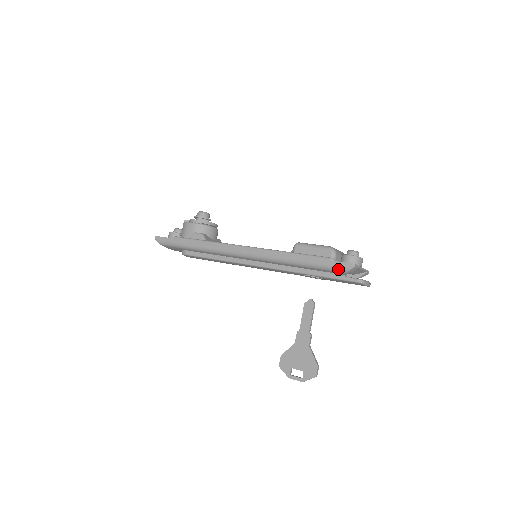
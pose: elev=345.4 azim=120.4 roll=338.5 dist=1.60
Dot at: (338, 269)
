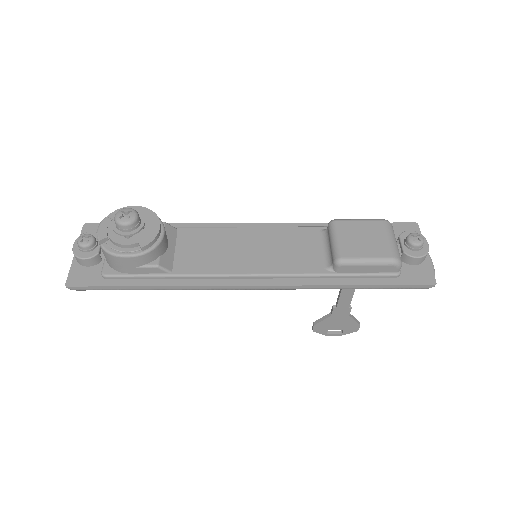
Dot at: occluded
